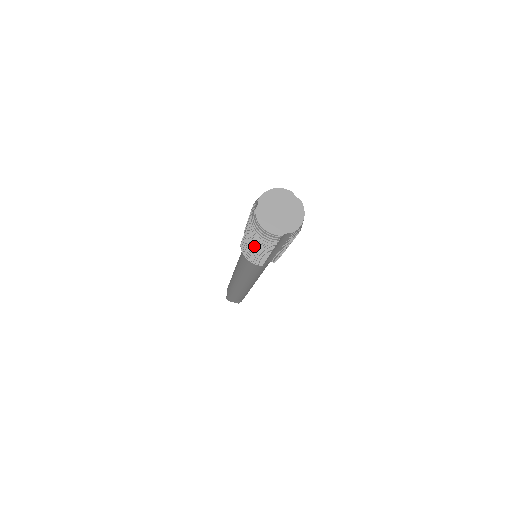
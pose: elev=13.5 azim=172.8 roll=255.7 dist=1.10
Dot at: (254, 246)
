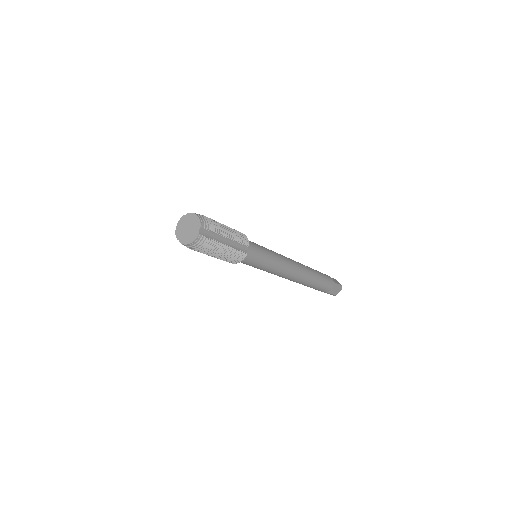
Dot at: (216, 254)
